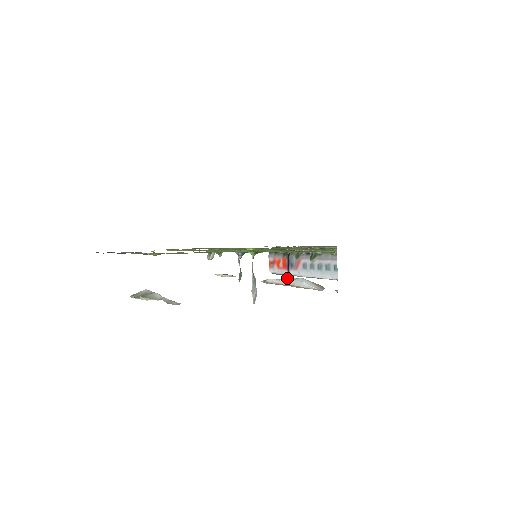
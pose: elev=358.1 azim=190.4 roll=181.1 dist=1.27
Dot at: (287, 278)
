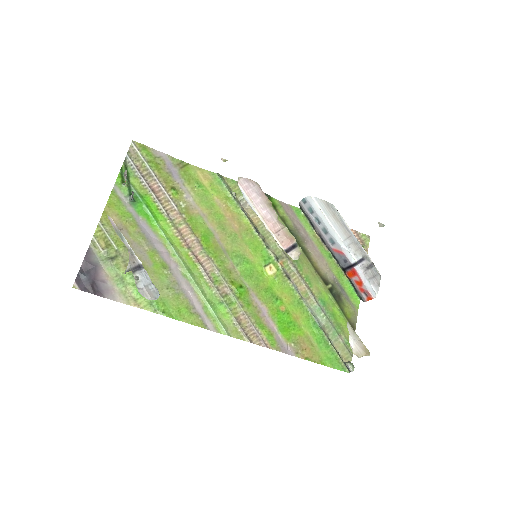
Dot at: (262, 221)
